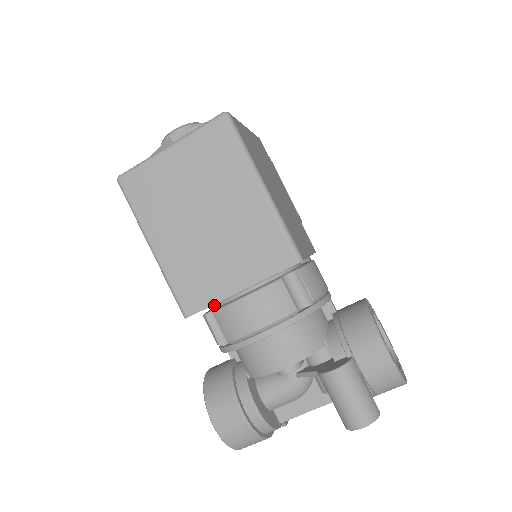
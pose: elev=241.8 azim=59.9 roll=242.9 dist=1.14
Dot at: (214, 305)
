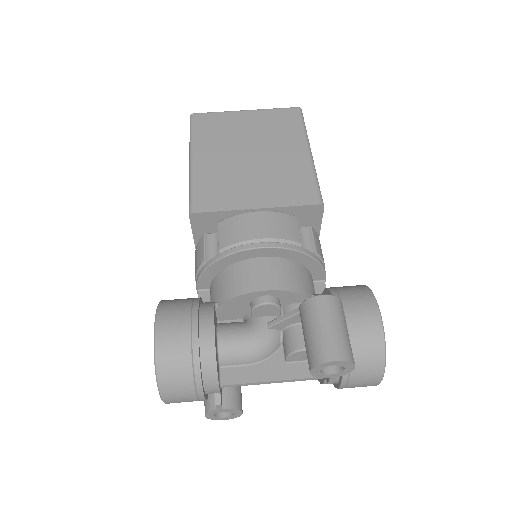
Dot at: (216, 232)
